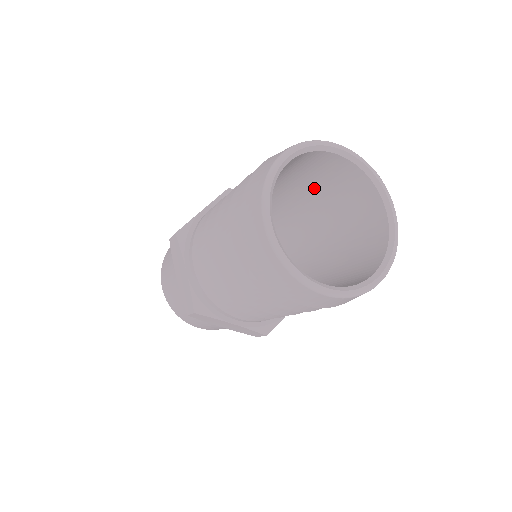
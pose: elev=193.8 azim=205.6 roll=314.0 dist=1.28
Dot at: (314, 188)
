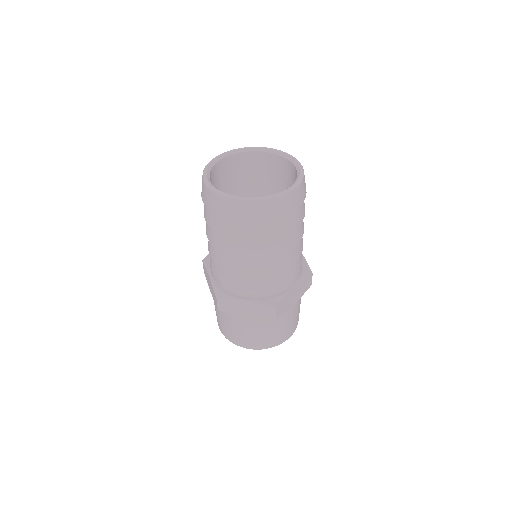
Dot at: occluded
